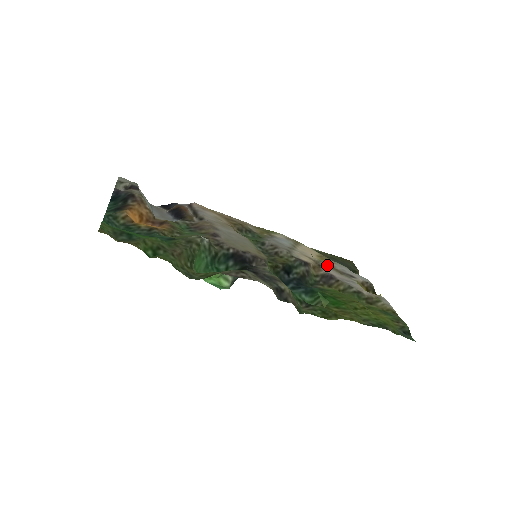
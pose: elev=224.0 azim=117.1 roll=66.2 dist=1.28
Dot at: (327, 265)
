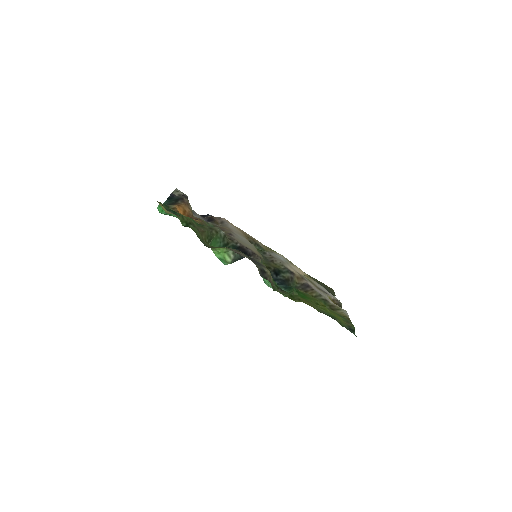
Dot at: (309, 281)
